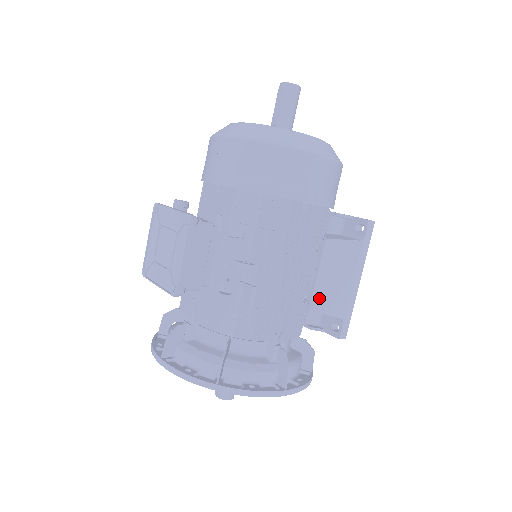
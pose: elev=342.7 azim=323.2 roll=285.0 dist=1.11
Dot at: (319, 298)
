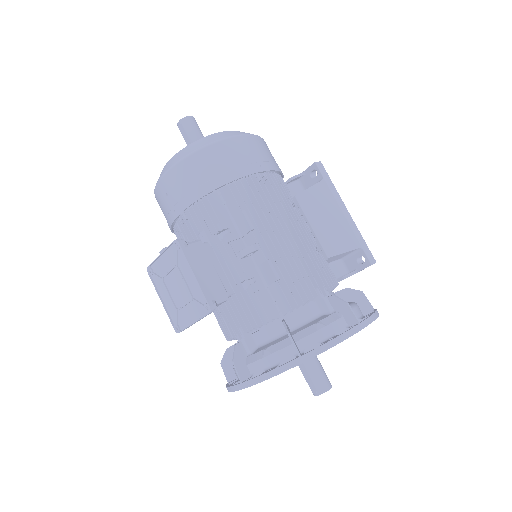
Dot at: (327, 243)
